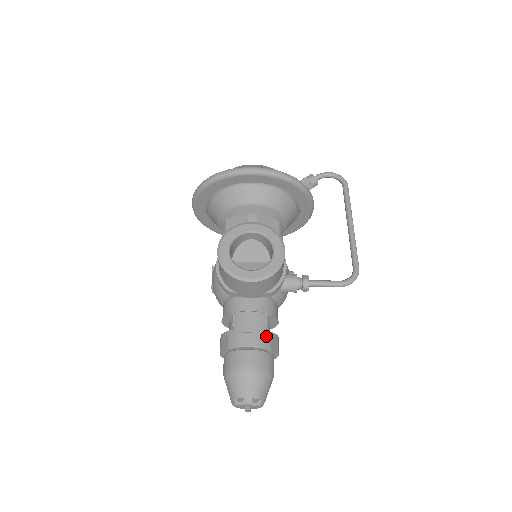
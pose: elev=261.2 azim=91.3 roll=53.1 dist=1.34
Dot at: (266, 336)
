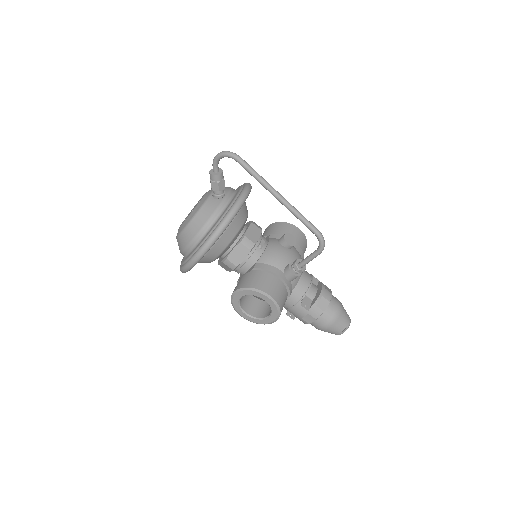
Dot at: (314, 310)
